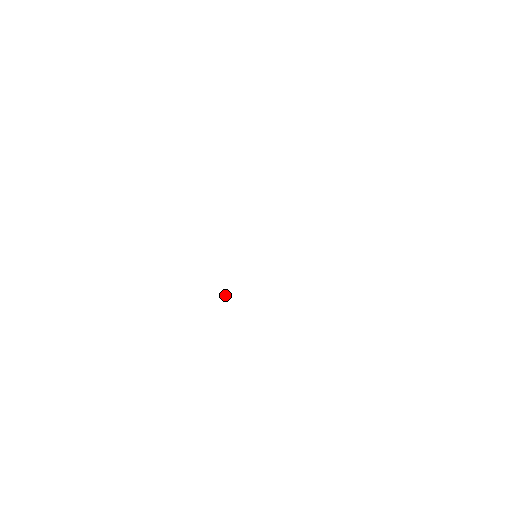
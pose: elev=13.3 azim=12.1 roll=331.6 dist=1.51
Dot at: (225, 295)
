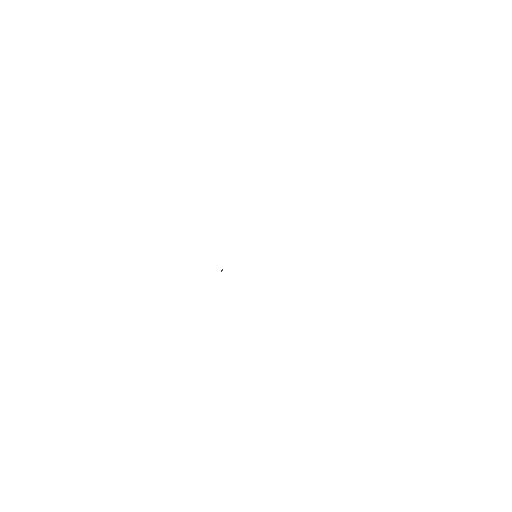
Dot at: occluded
